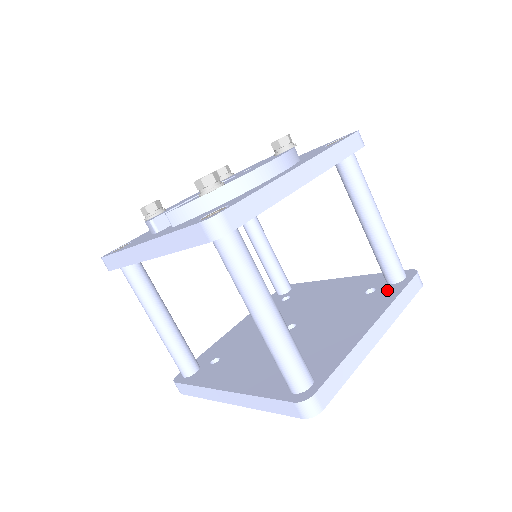
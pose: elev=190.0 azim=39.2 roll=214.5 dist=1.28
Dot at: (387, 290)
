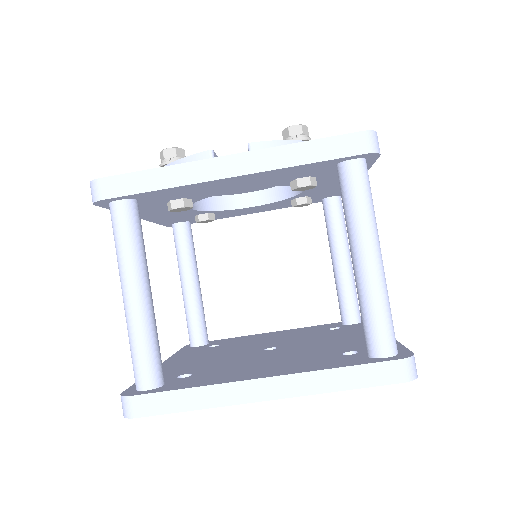
Dot at: (356, 325)
